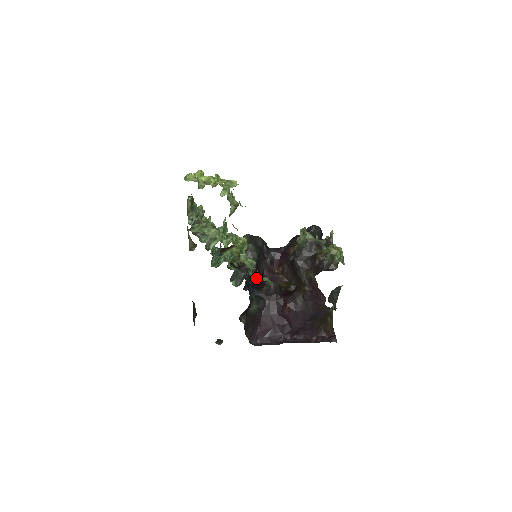
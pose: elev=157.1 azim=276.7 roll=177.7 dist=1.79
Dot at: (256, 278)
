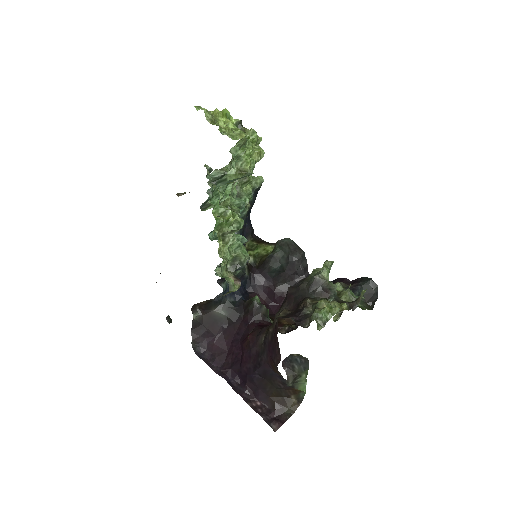
Dot at: (226, 274)
